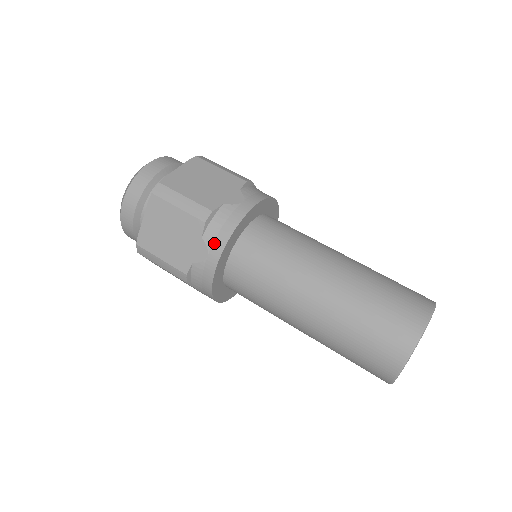
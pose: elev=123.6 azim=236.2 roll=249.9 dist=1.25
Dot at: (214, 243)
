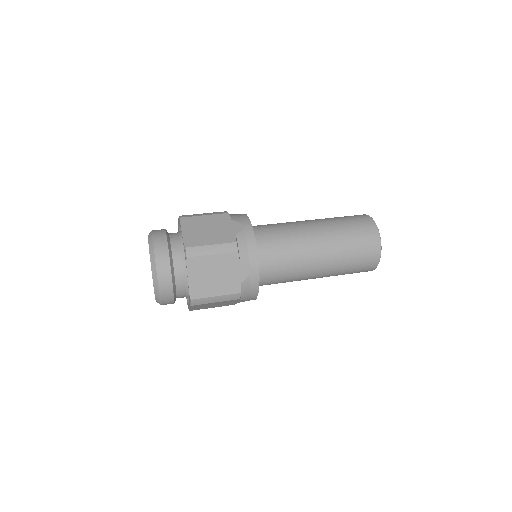
Dot at: (241, 220)
